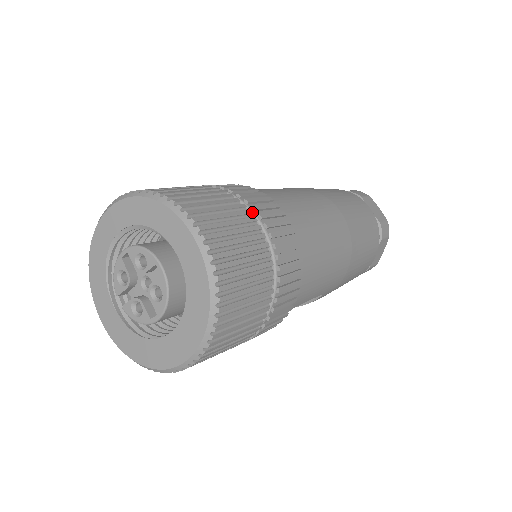
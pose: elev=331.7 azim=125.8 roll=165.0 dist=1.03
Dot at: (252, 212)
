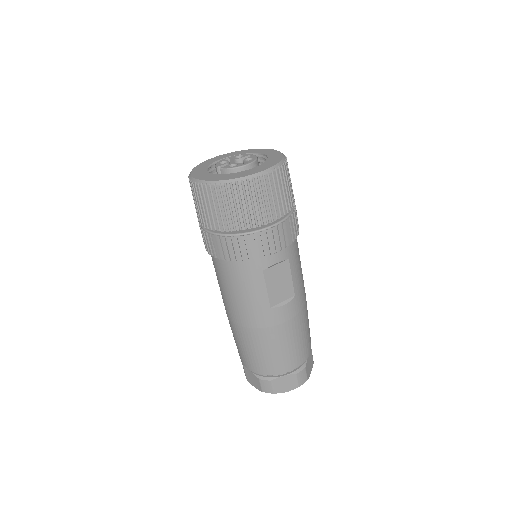
Dot at: occluded
